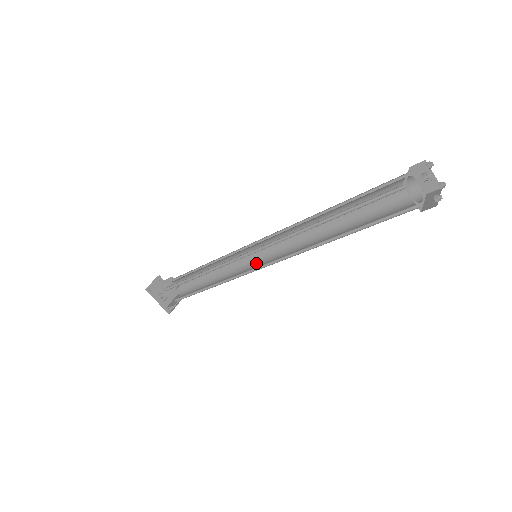
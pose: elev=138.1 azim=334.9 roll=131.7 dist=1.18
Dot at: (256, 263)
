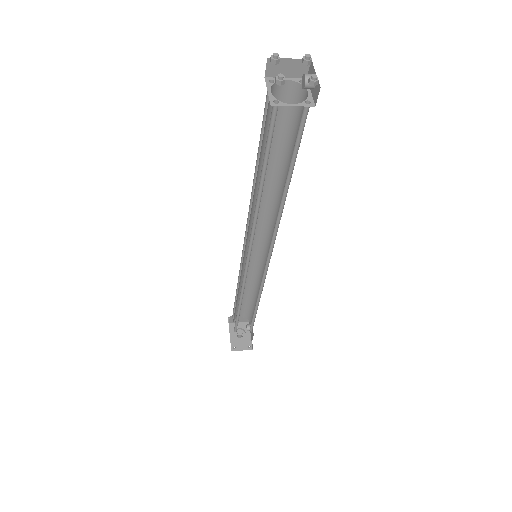
Dot at: occluded
